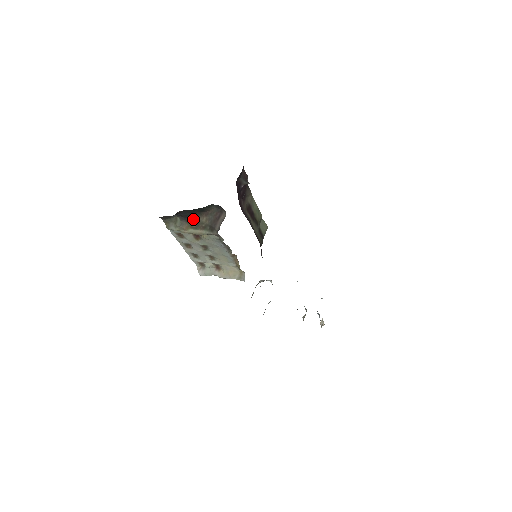
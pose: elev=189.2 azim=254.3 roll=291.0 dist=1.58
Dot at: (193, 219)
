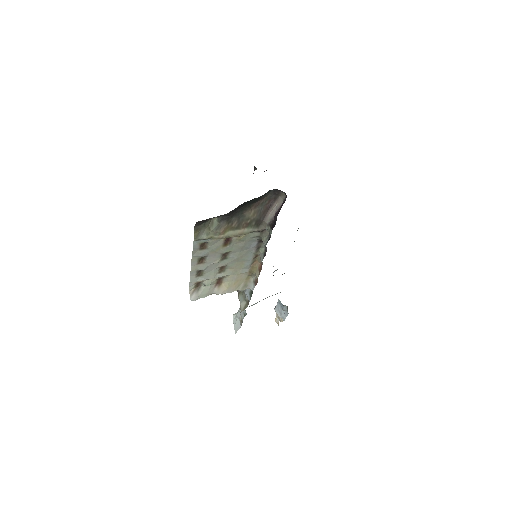
Dot at: (237, 216)
